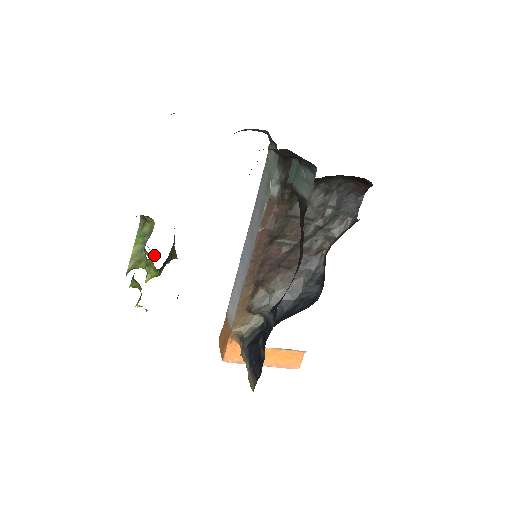
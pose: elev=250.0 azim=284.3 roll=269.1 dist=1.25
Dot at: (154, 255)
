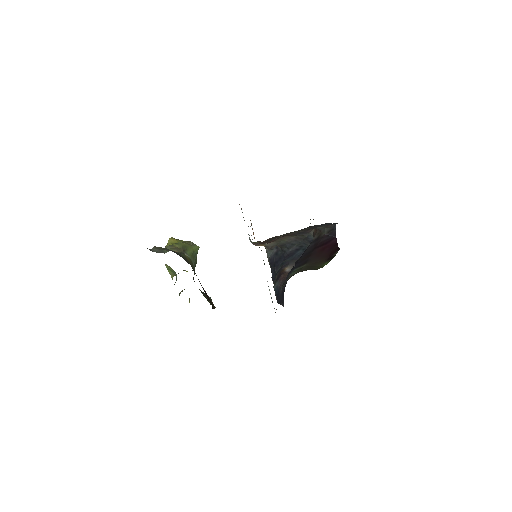
Dot at: occluded
